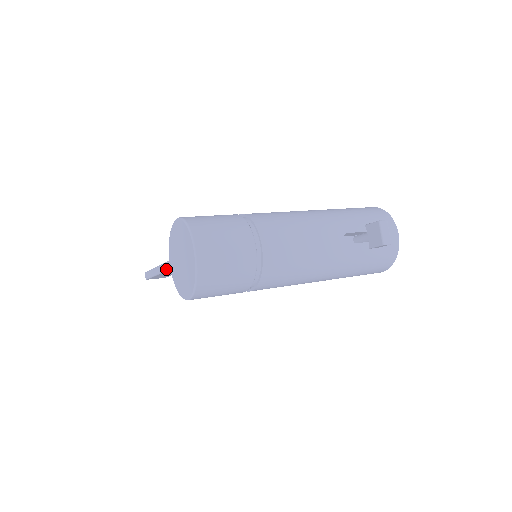
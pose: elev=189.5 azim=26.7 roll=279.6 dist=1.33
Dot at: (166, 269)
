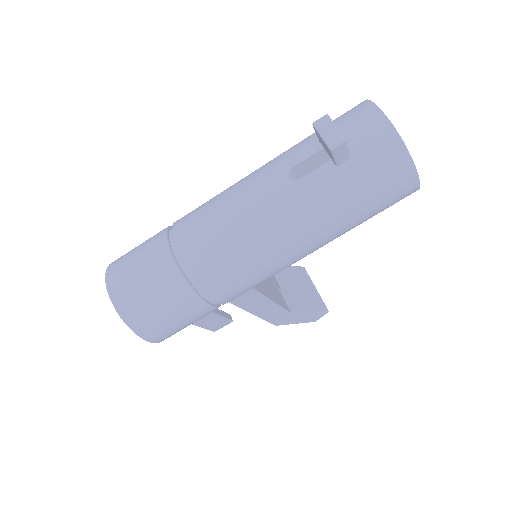
Dot at: occluded
